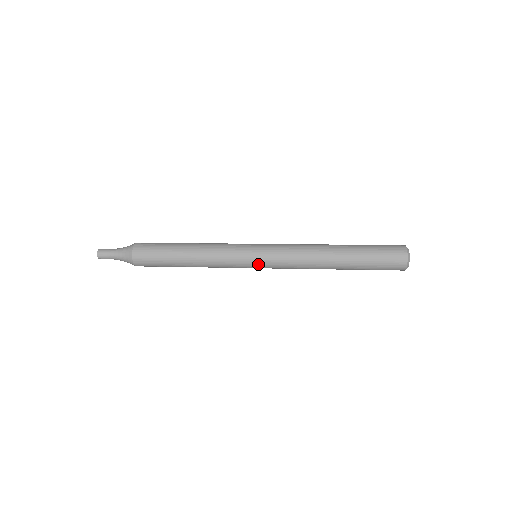
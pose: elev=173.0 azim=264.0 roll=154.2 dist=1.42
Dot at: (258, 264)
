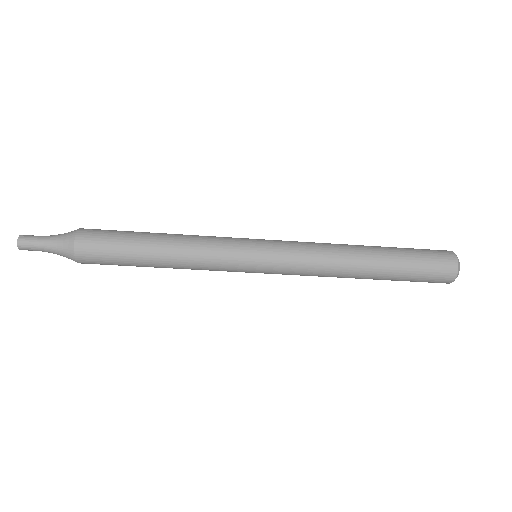
Dot at: (262, 256)
